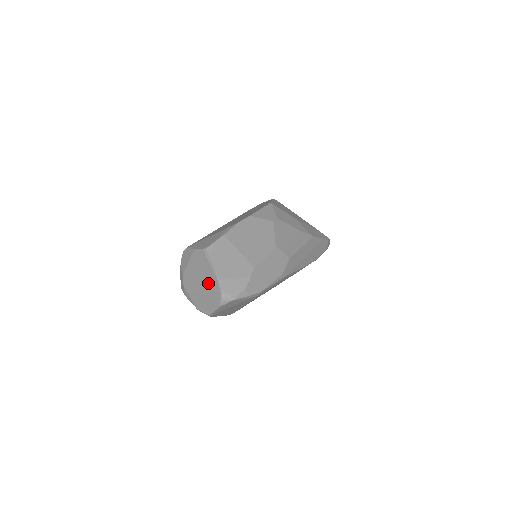
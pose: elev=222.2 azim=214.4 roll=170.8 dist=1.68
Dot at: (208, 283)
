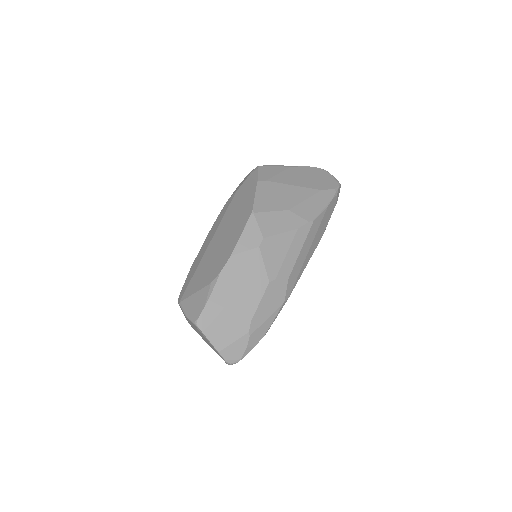
Dot at: occluded
